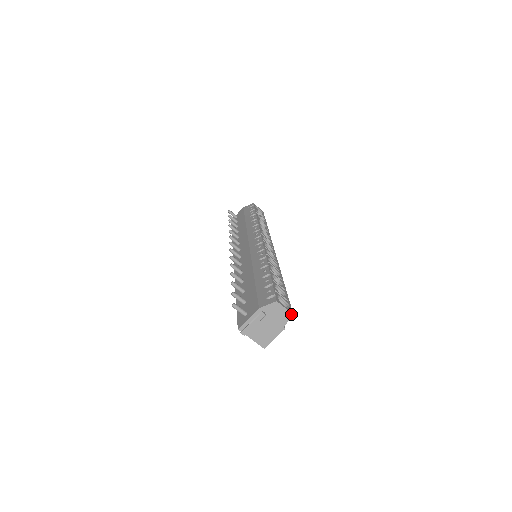
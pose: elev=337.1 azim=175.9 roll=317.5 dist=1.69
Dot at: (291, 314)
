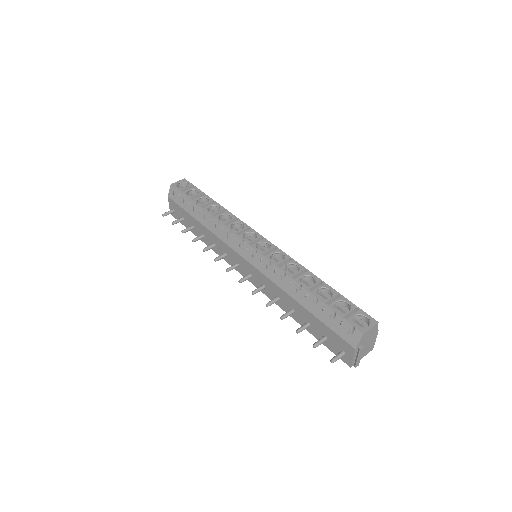
Dot at: (377, 324)
